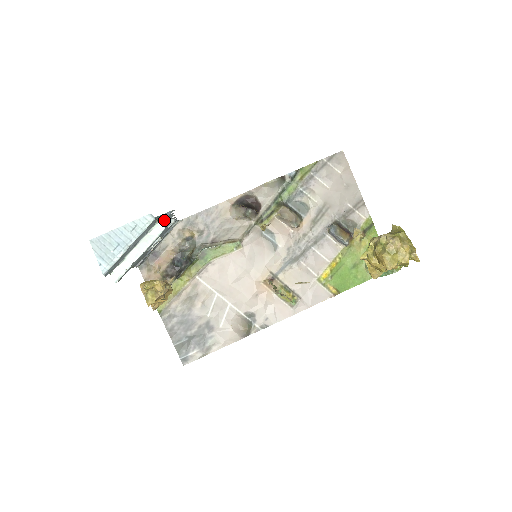
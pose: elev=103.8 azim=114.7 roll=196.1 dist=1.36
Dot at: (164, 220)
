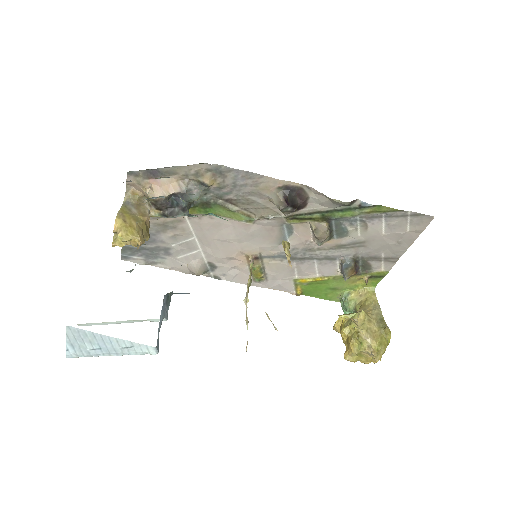
Dot at: occluded
